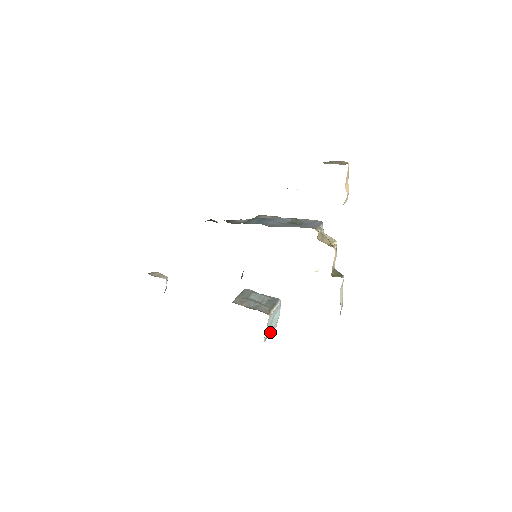
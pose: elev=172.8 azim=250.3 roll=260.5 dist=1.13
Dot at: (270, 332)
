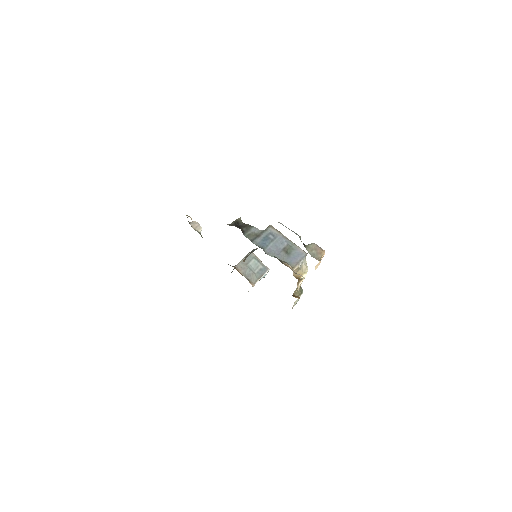
Dot at: occluded
